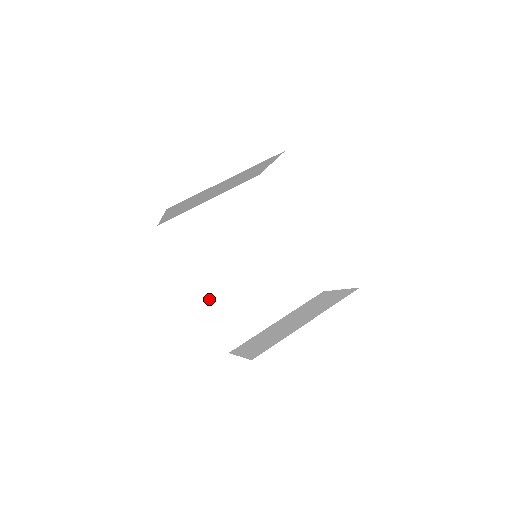
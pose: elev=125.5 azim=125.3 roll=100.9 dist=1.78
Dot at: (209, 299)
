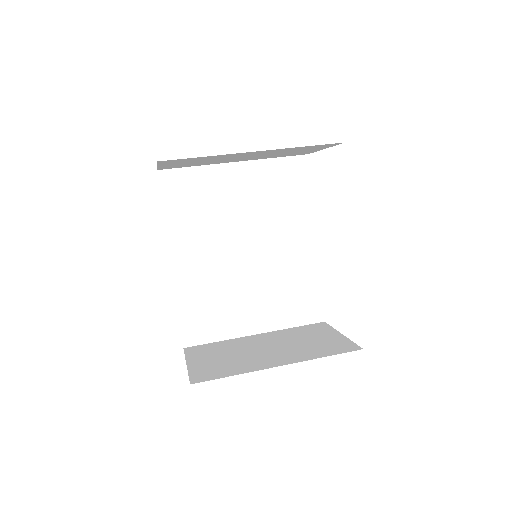
Dot at: (185, 279)
